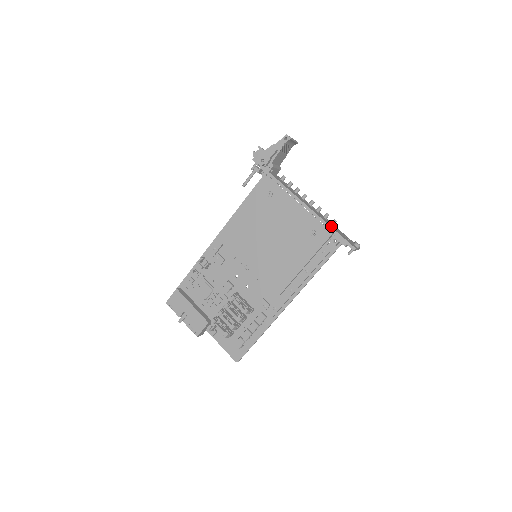
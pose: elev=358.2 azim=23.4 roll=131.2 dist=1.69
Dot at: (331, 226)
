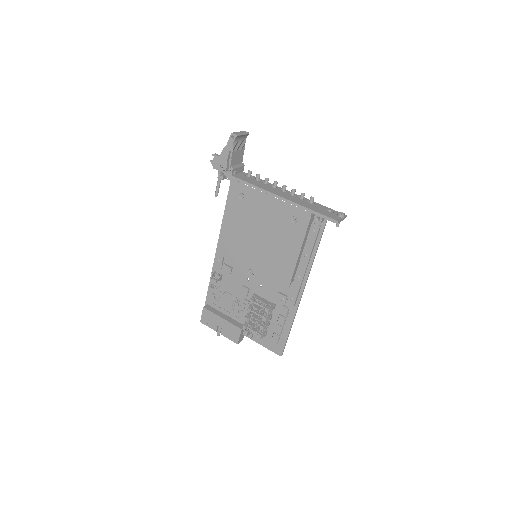
Dot at: (307, 207)
